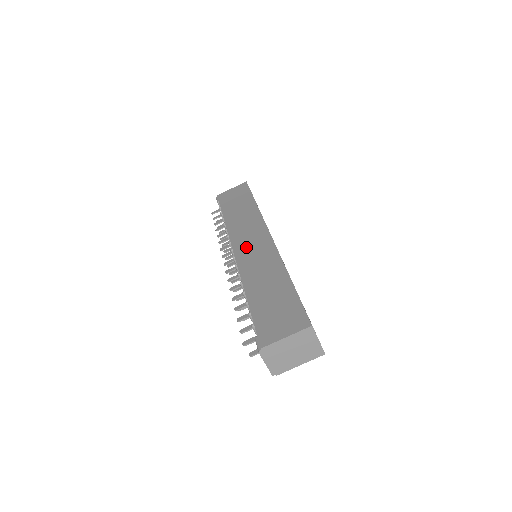
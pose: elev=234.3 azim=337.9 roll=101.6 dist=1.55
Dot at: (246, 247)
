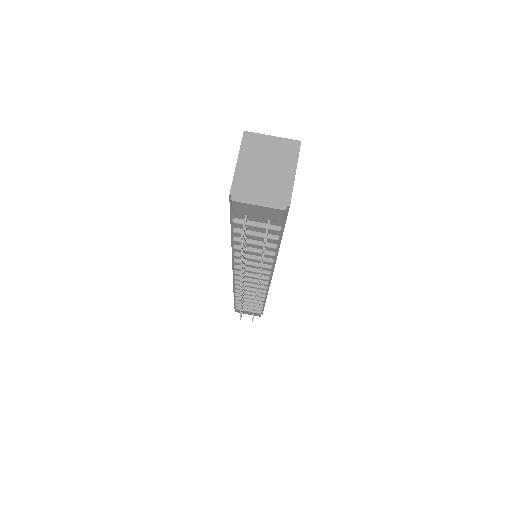
Dot at: occluded
